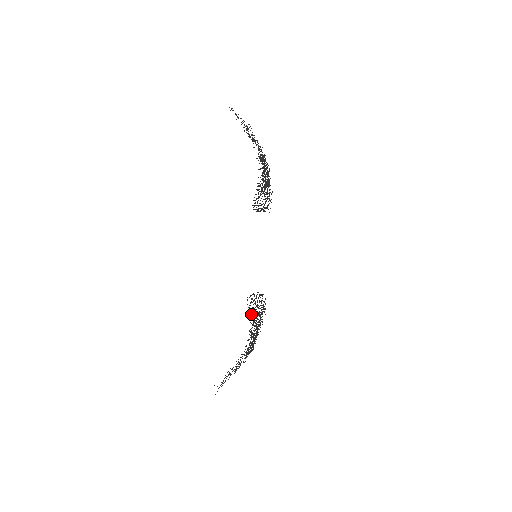
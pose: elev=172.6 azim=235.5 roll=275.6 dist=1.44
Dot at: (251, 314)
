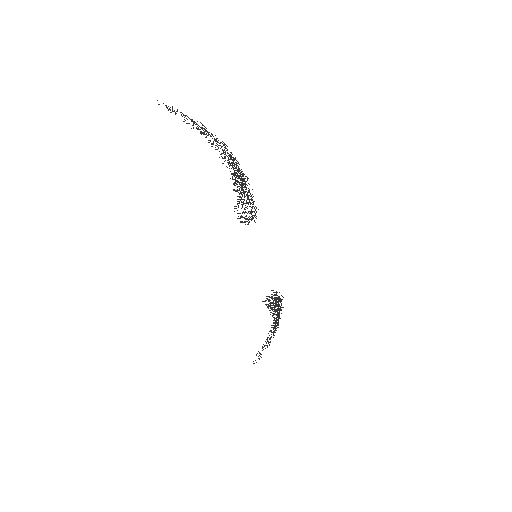
Dot at: (271, 309)
